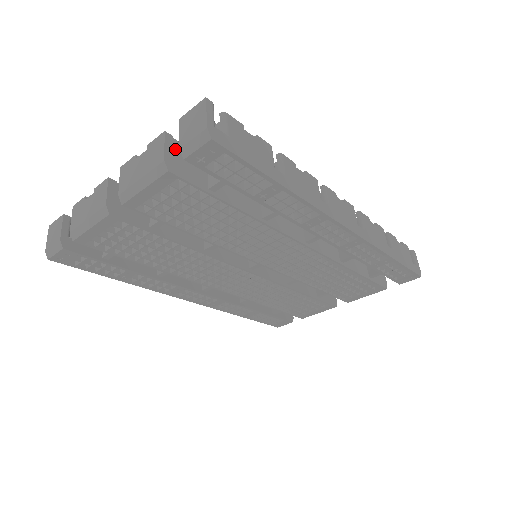
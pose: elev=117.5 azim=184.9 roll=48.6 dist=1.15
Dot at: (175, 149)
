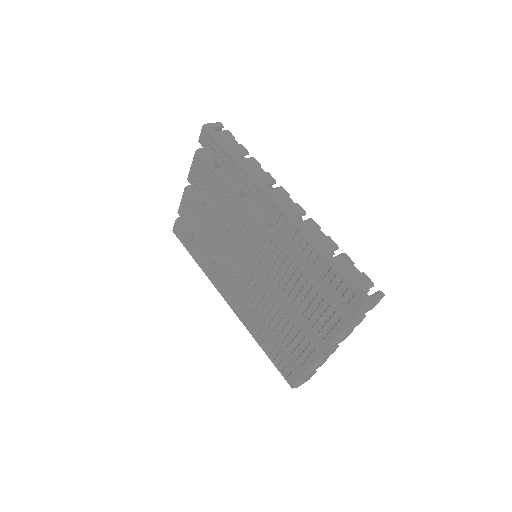
Dot at: occluded
